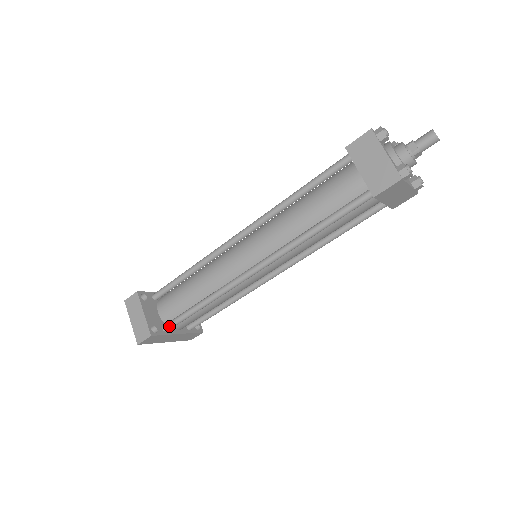
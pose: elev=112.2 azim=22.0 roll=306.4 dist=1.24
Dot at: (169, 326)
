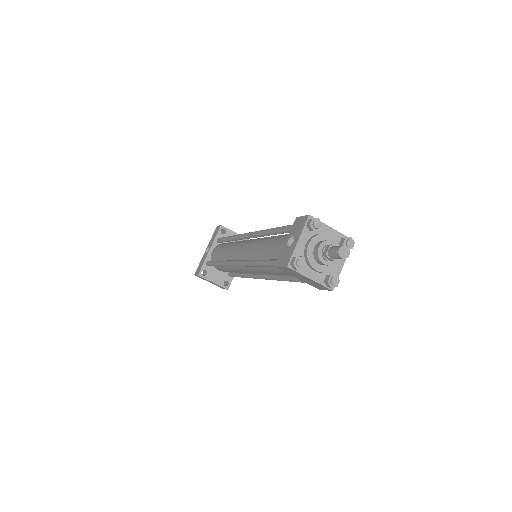
Dot at: occluded
